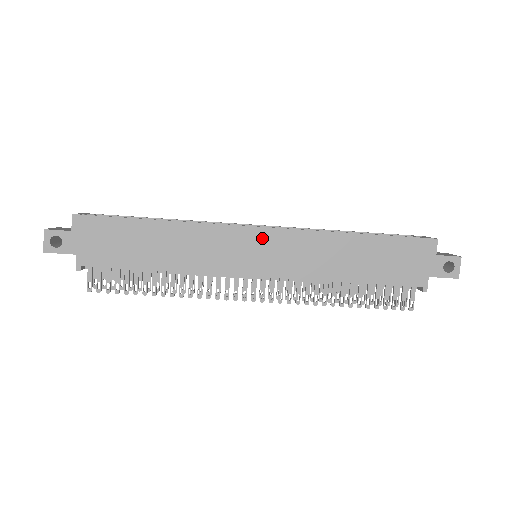
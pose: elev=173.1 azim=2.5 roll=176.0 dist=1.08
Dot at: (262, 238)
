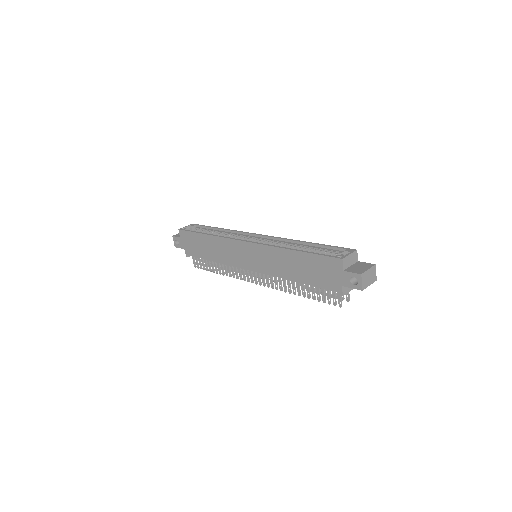
Dot at: (248, 248)
